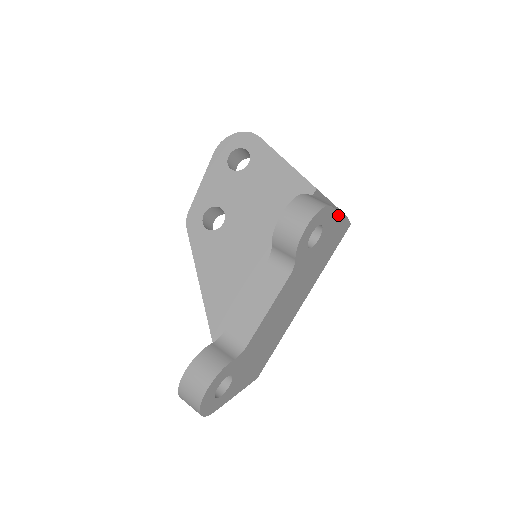
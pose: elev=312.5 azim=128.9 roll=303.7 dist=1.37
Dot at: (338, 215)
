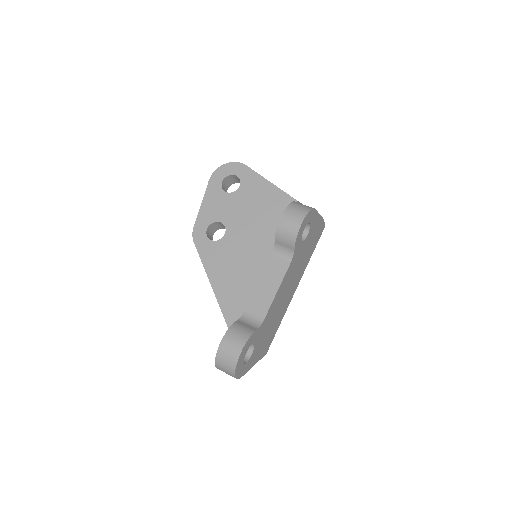
Dot at: (319, 217)
